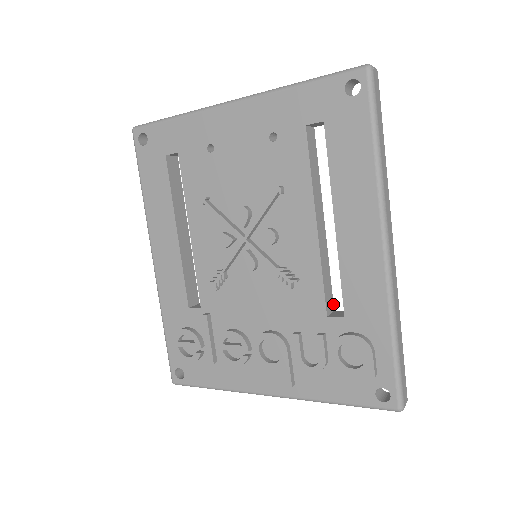
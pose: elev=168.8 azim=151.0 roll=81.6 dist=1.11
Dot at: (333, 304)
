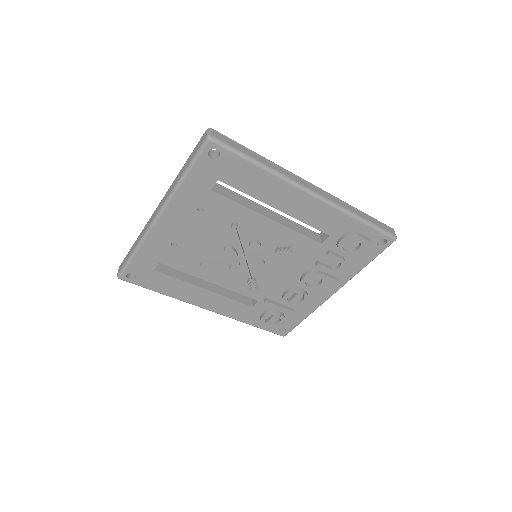
Dot at: (315, 233)
